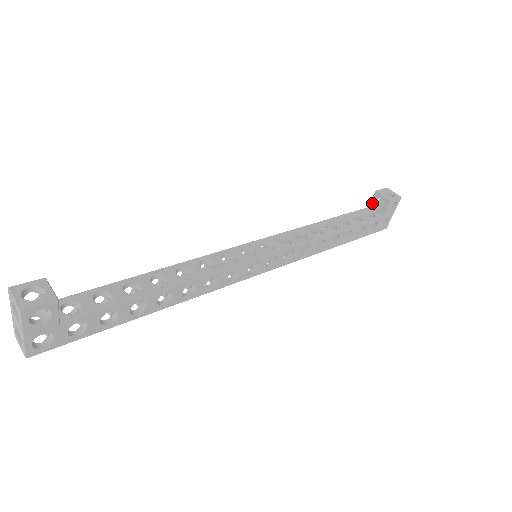
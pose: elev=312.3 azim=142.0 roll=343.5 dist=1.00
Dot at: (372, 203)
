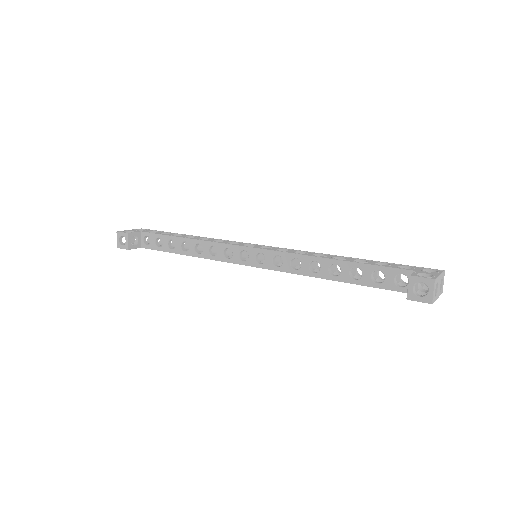
Dot at: occluded
